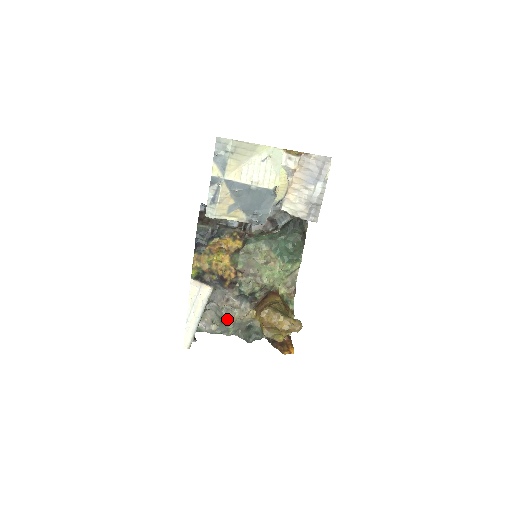
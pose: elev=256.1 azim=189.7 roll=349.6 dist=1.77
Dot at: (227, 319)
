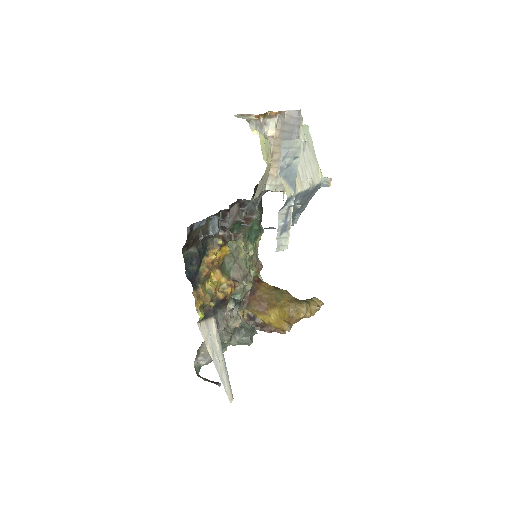
Dot at: occluded
